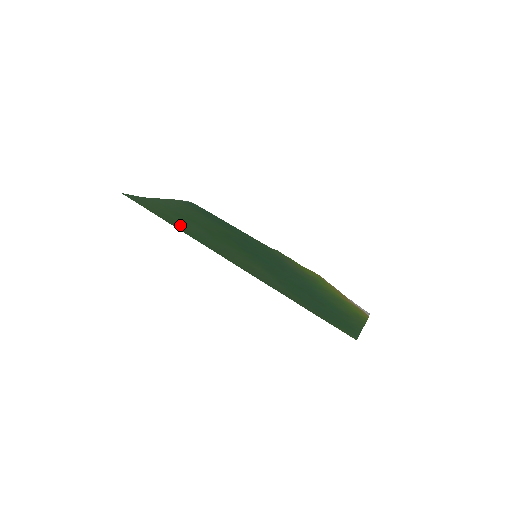
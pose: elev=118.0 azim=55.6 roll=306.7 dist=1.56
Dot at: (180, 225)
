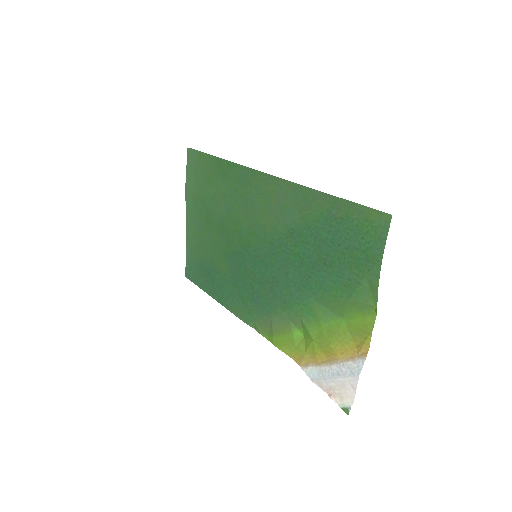
Dot at: (218, 178)
